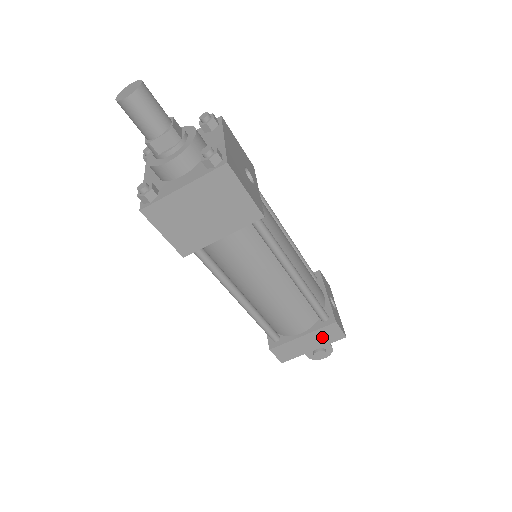
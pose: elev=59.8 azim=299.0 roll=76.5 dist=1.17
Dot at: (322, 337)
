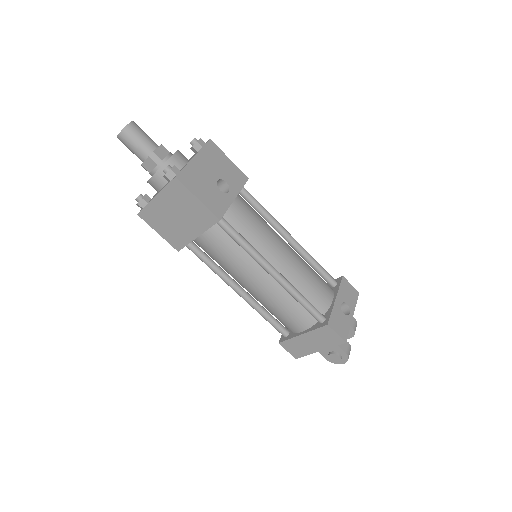
Dot at: (321, 339)
